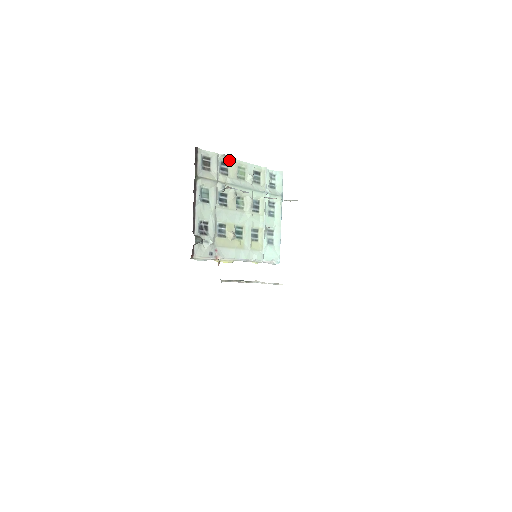
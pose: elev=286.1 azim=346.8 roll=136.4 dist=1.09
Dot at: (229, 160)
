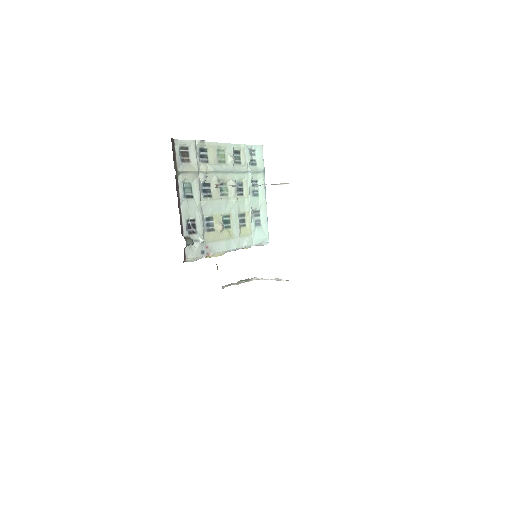
Dot at: (207, 145)
